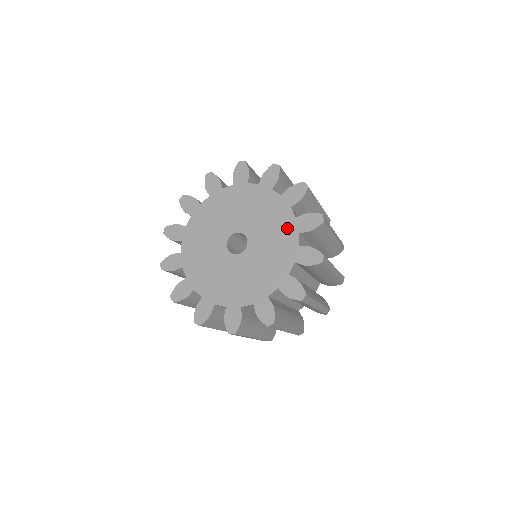
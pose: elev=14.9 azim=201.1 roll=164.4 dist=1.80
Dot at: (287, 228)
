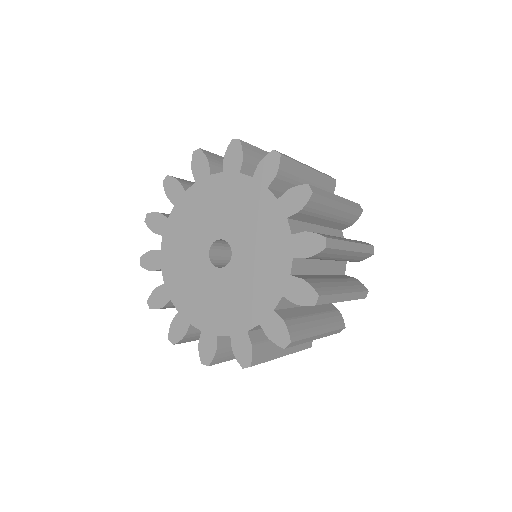
Dot at: (279, 247)
